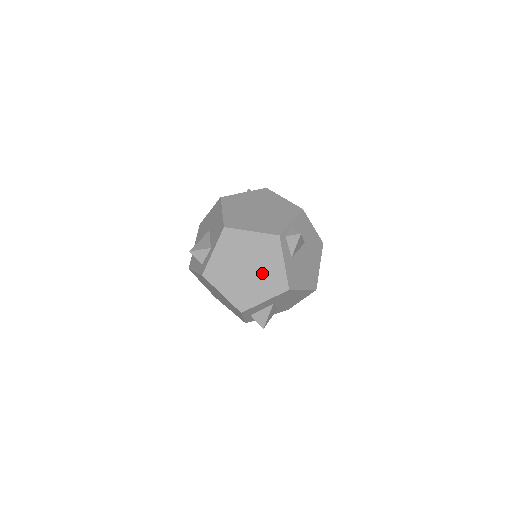
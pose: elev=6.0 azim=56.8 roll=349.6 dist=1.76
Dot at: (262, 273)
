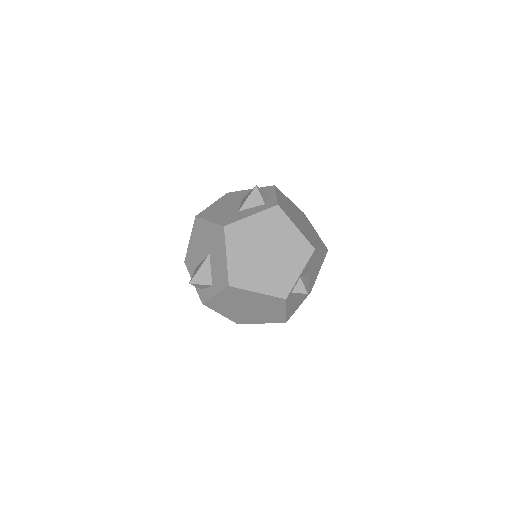
Dot at: (263, 312)
